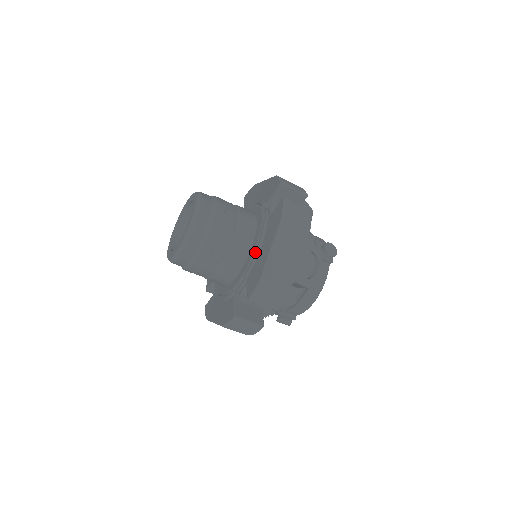
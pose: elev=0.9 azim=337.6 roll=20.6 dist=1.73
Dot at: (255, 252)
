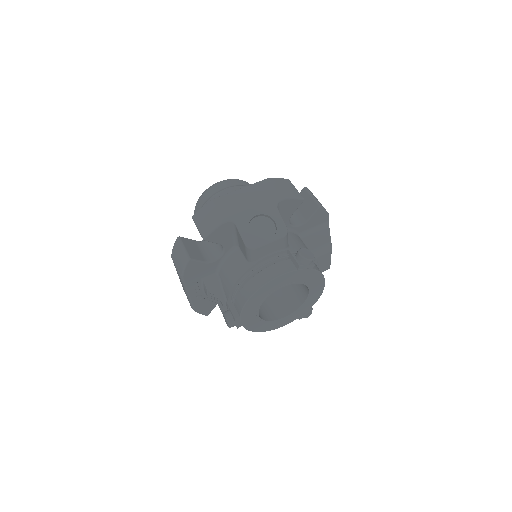
Dot at: occluded
